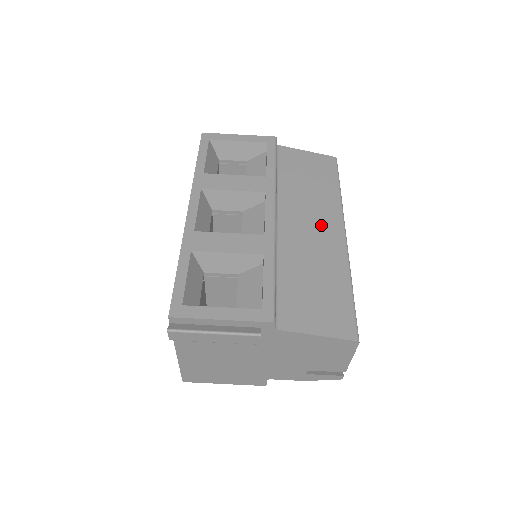
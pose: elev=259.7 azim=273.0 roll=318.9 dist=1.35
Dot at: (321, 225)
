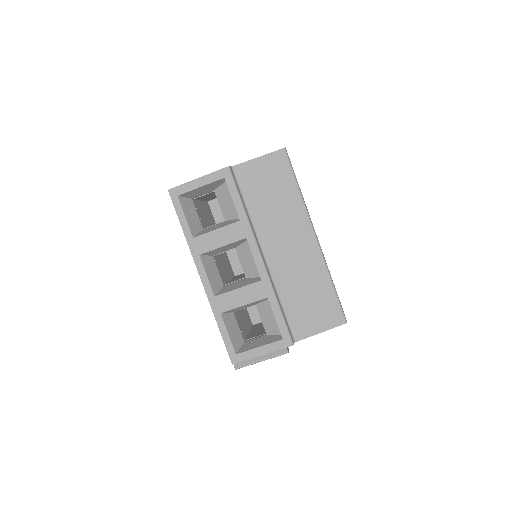
Dot at: (296, 239)
